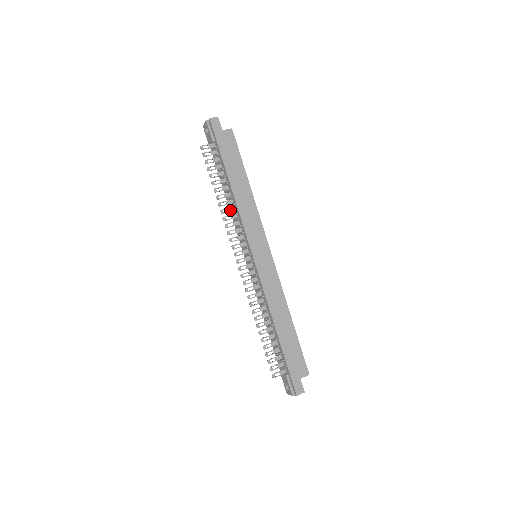
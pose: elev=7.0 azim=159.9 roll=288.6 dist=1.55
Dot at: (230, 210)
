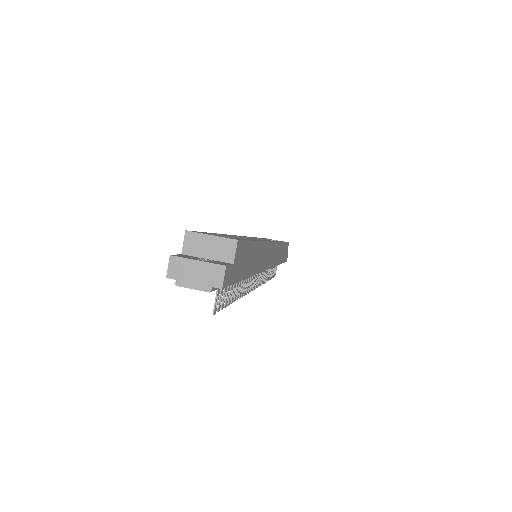
Dot at: (245, 281)
